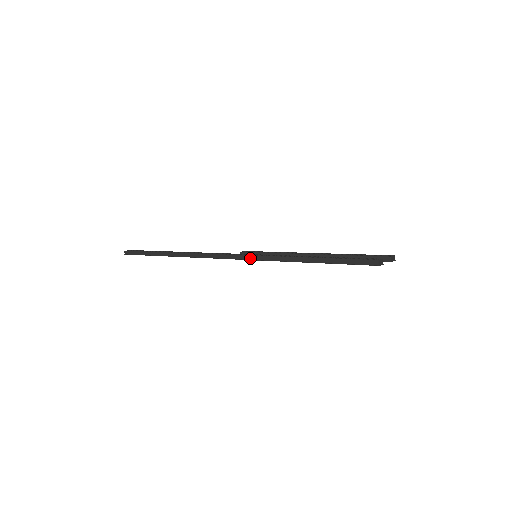
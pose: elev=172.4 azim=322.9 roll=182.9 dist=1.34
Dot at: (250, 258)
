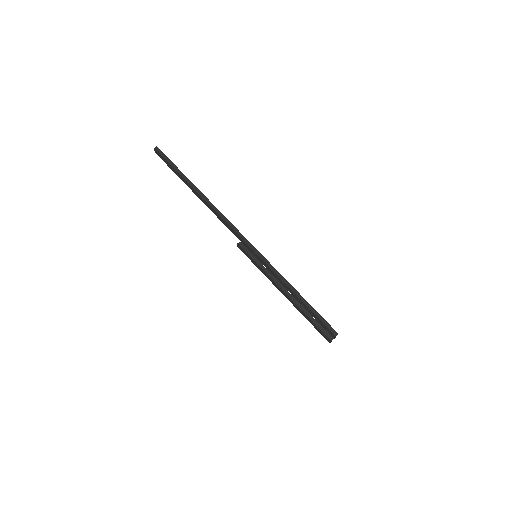
Dot at: (258, 254)
